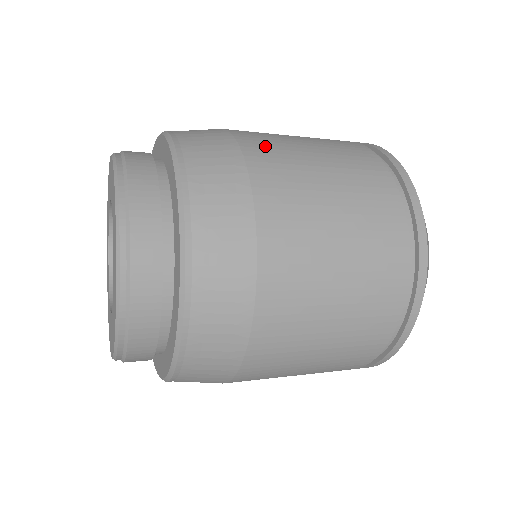
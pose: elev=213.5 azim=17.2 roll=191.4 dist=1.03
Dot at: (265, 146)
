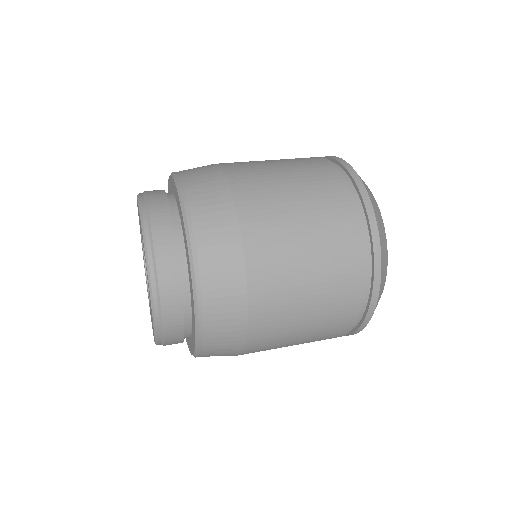
Dot at: occluded
